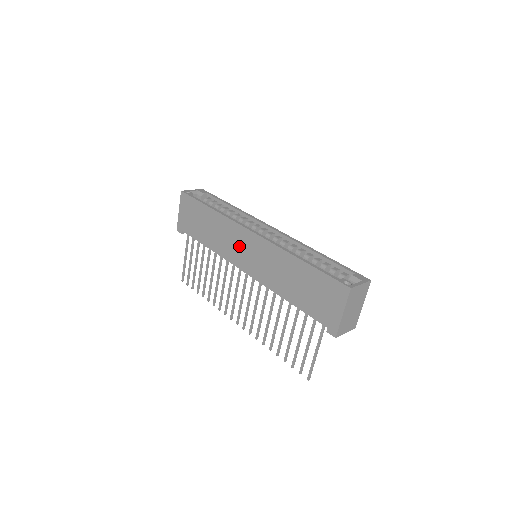
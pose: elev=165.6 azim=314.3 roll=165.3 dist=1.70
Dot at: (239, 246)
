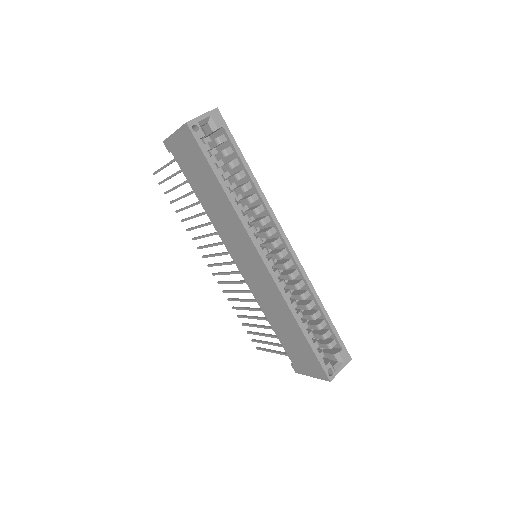
Dot at: (242, 250)
